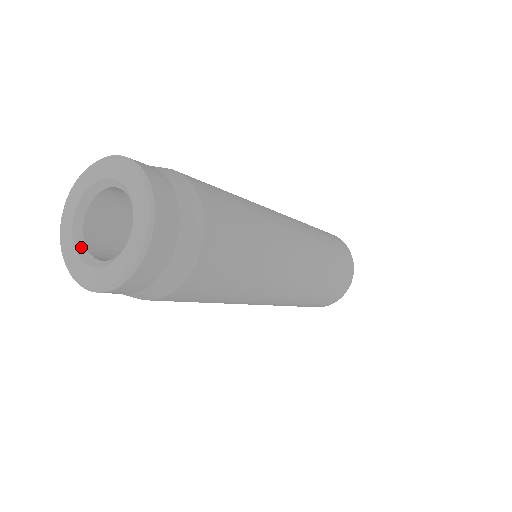
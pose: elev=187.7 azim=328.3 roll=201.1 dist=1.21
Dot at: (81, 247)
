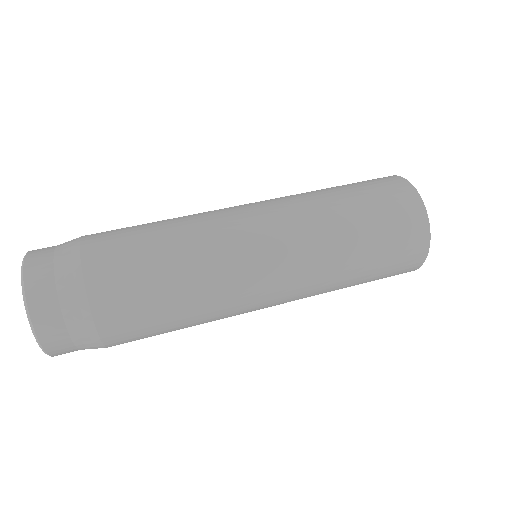
Dot at: occluded
